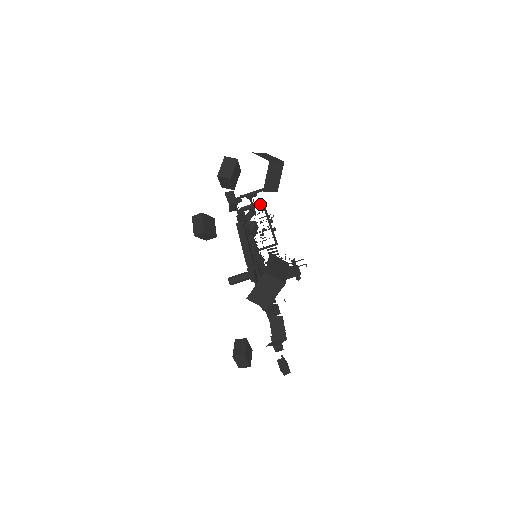
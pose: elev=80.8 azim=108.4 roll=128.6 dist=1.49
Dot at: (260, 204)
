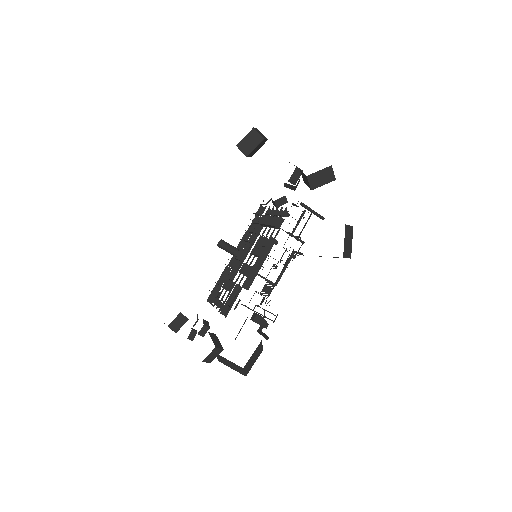
Dot at: (302, 242)
